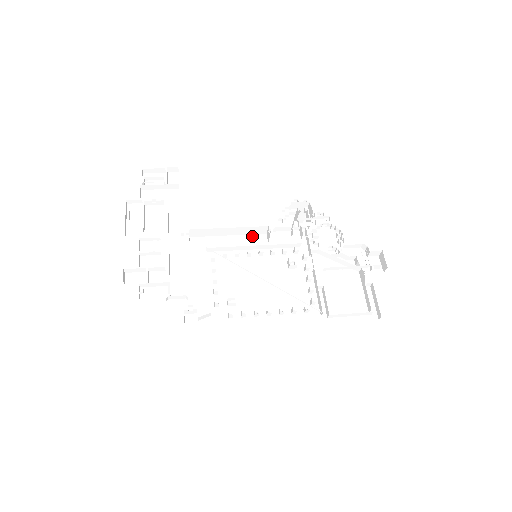
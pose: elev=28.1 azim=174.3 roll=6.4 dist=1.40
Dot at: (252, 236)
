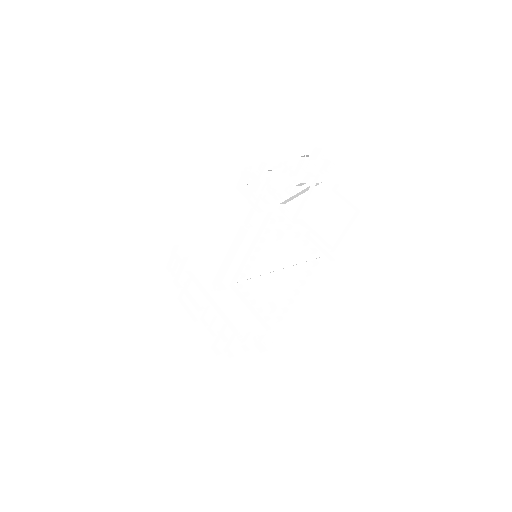
Dot at: (246, 239)
